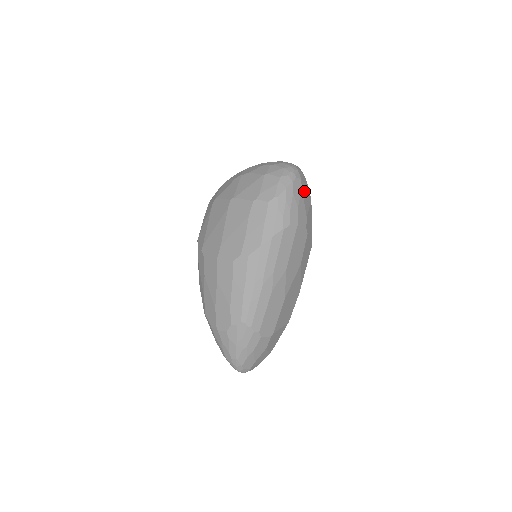
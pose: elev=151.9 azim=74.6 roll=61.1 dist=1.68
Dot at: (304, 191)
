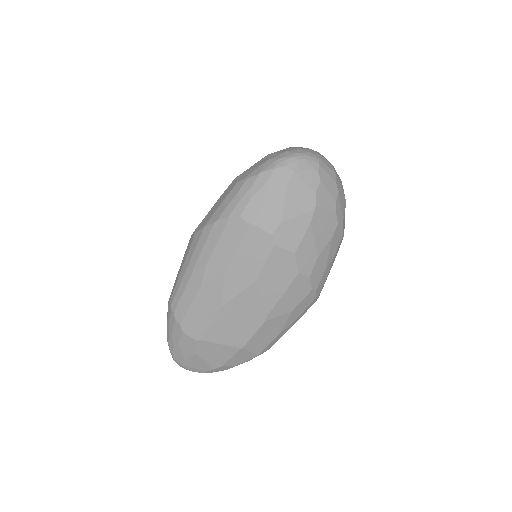
Dot at: (296, 189)
